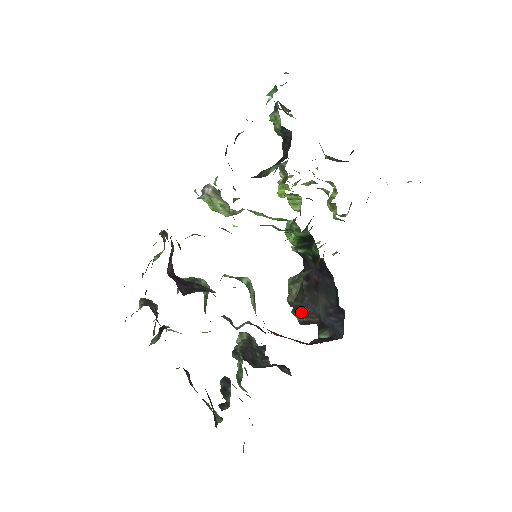
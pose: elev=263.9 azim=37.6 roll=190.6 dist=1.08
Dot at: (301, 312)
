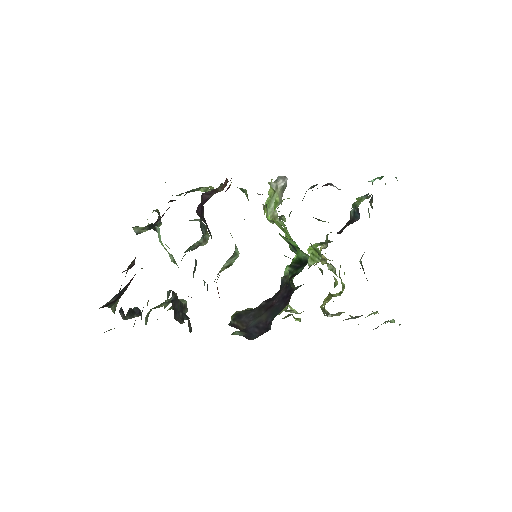
Dot at: (239, 318)
